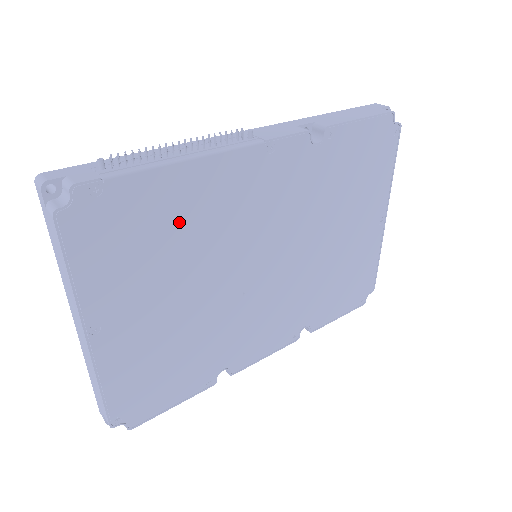
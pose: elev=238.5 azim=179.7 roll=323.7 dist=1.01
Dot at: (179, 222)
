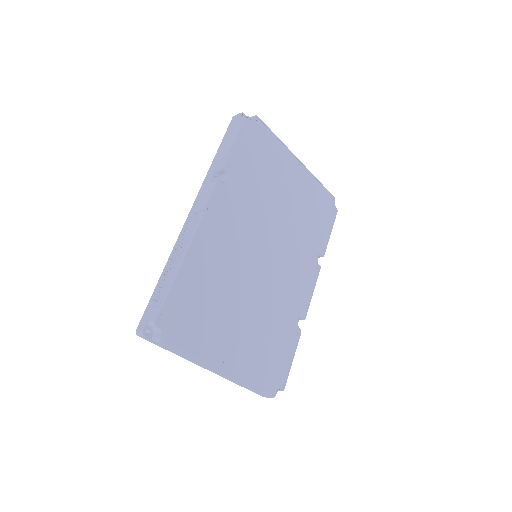
Dot at: (208, 286)
